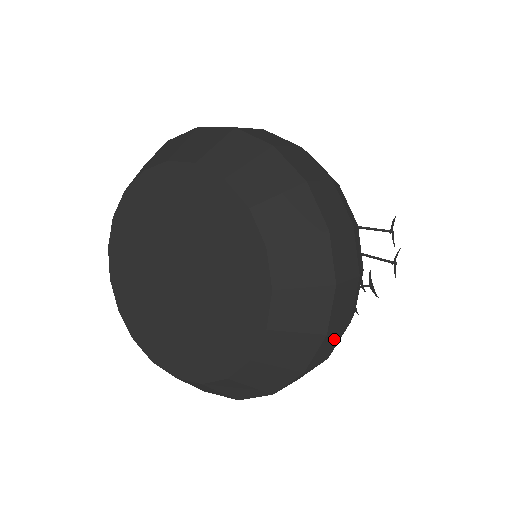
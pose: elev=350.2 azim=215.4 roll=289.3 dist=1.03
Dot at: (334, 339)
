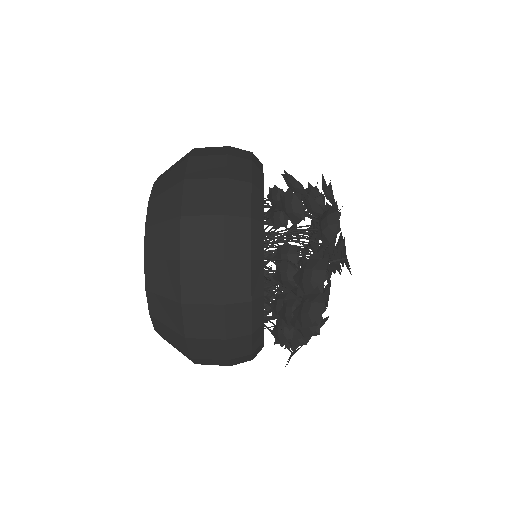
Dot at: (212, 346)
